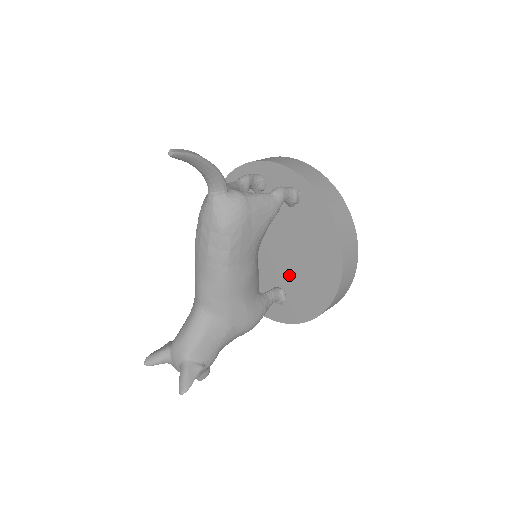
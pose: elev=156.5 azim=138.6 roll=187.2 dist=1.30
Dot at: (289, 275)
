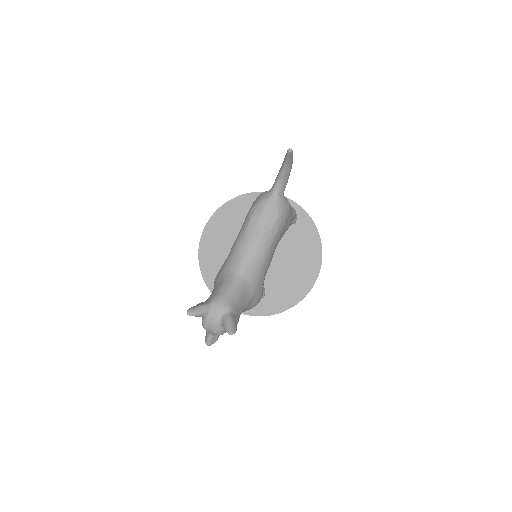
Dot at: (272, 276)
